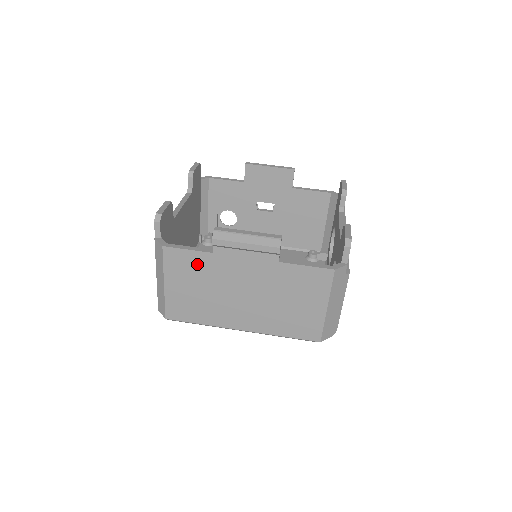
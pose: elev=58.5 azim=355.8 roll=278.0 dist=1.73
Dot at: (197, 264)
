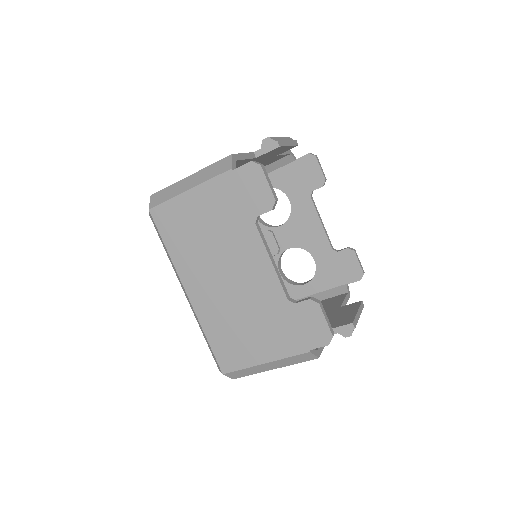
Dot at: occluded
